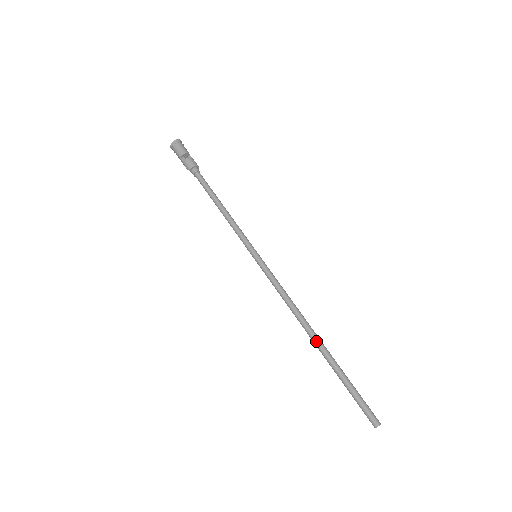
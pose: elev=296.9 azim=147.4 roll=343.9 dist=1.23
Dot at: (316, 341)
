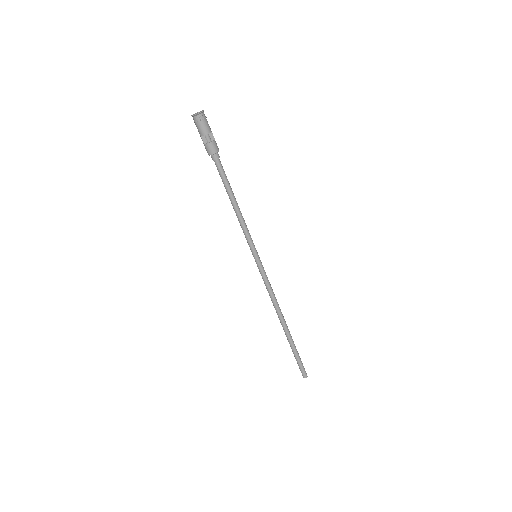
Dot at: (284, 327)
